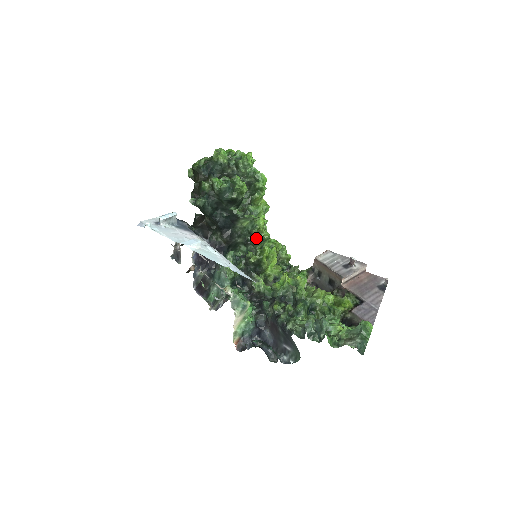
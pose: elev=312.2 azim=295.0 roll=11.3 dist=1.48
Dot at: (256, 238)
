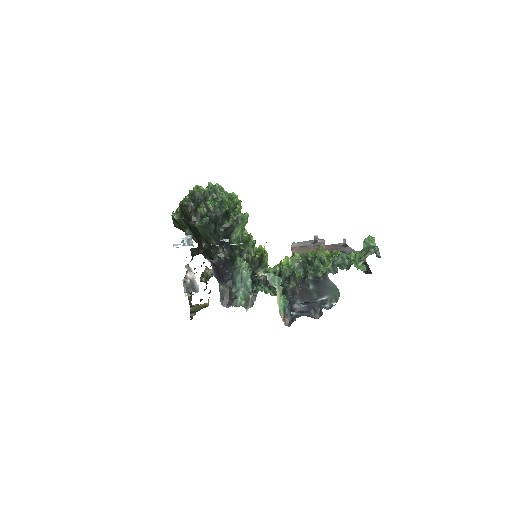
Dot at: occluded
